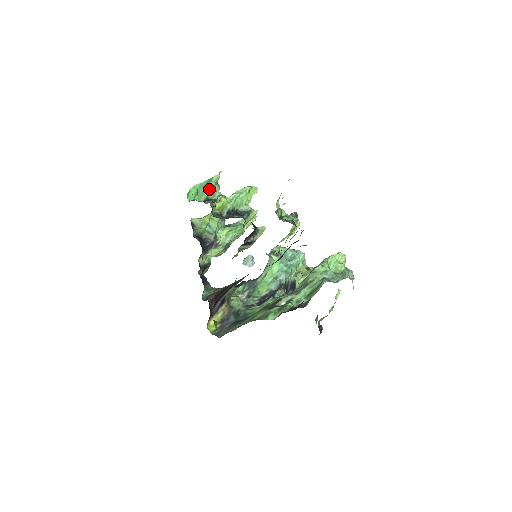
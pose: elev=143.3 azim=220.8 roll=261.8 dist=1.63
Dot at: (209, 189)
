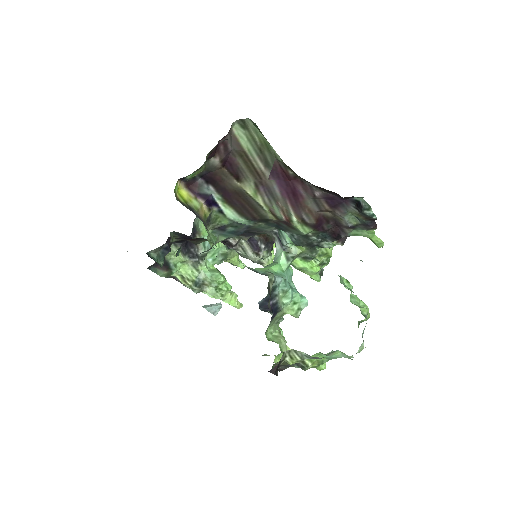
Dot at: occluded
